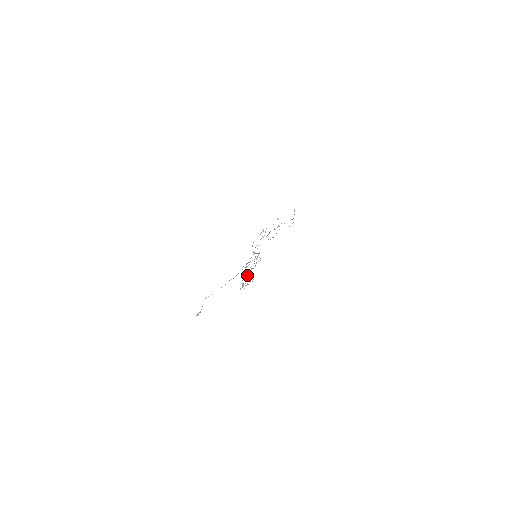
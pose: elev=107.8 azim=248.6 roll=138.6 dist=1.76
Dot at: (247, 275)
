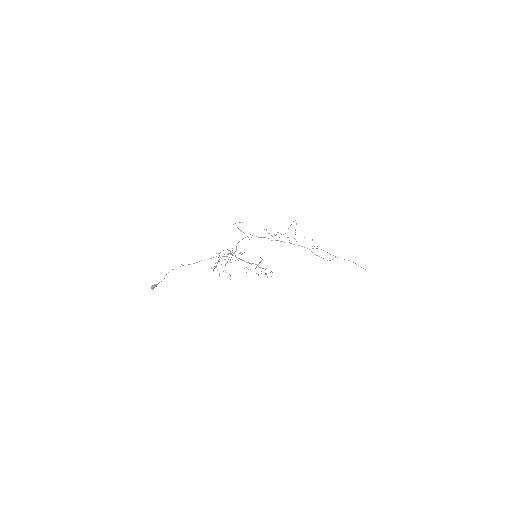
Dot at: (229, 261)
